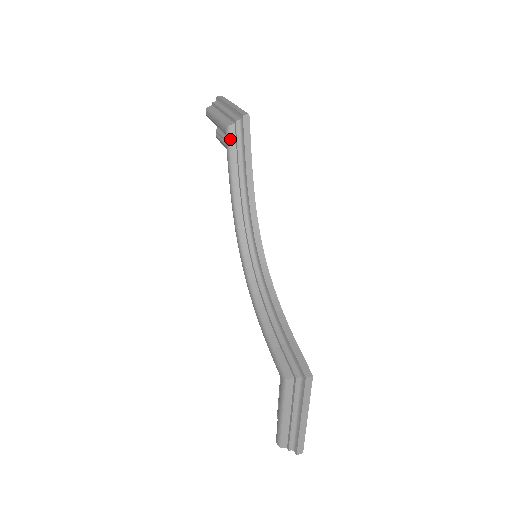
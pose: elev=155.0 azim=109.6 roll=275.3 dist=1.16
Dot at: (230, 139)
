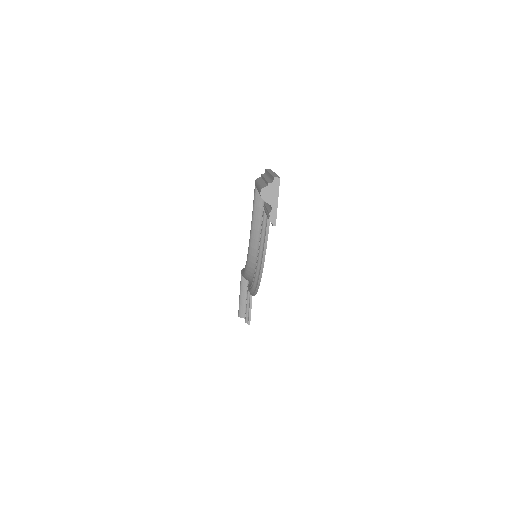
Dot at: occluded
